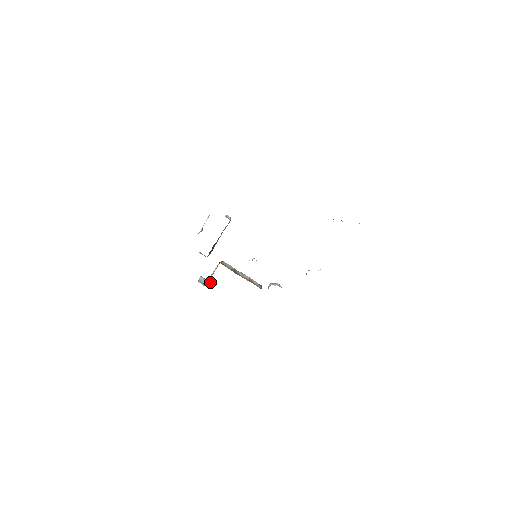
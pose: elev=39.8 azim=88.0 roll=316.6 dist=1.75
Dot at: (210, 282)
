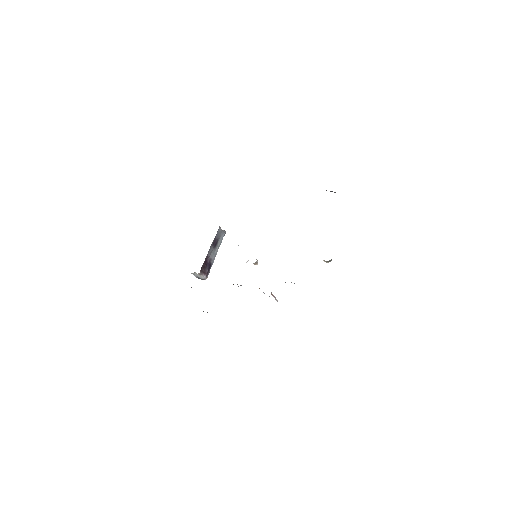
Dot at: occluded
